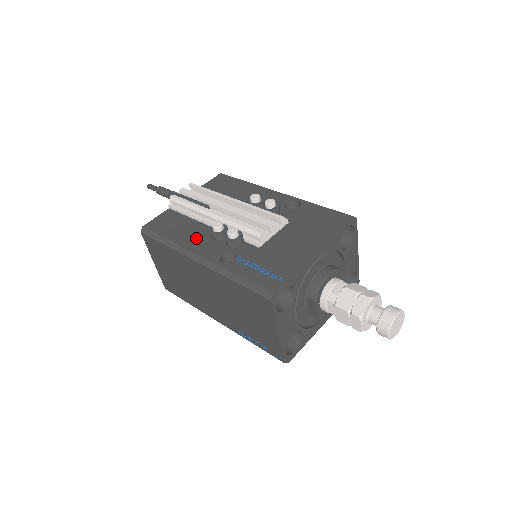
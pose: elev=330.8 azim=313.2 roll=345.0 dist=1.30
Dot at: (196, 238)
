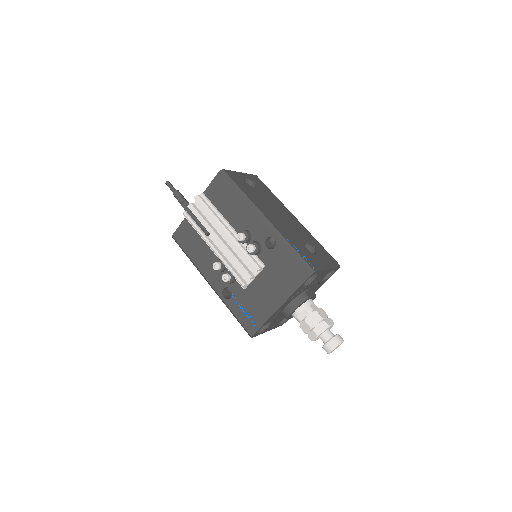
Dot at: (207, 263)
